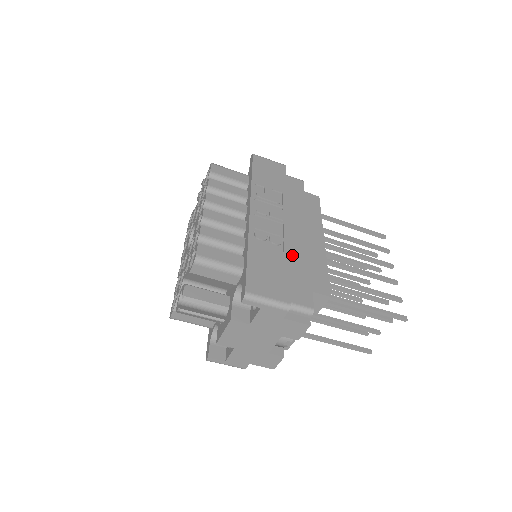
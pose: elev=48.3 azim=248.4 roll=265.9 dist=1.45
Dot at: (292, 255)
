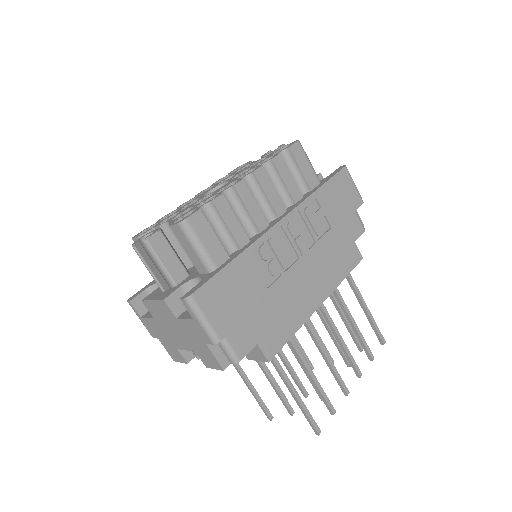
Dot at: (276, 293)
